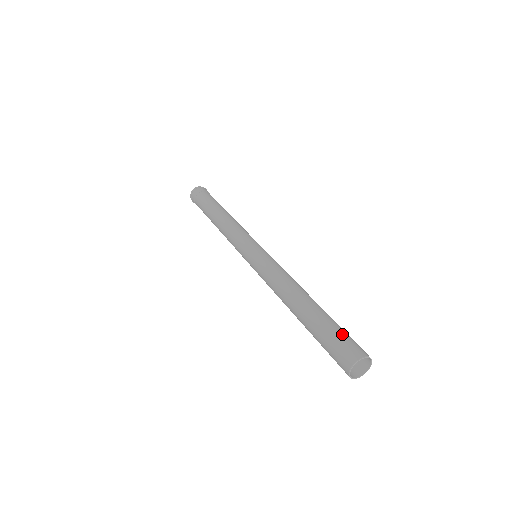
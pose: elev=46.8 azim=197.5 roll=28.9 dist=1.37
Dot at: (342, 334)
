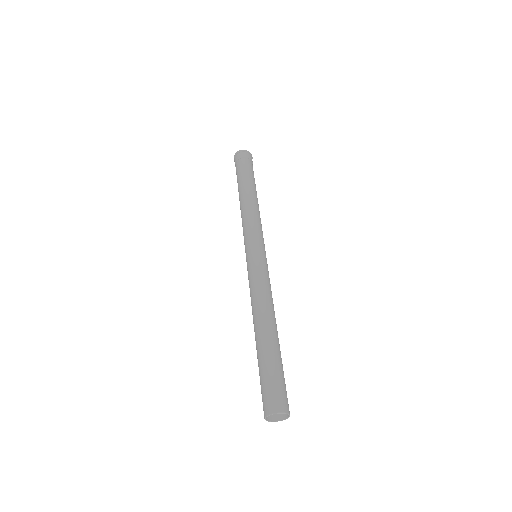
Dot at: occluded
